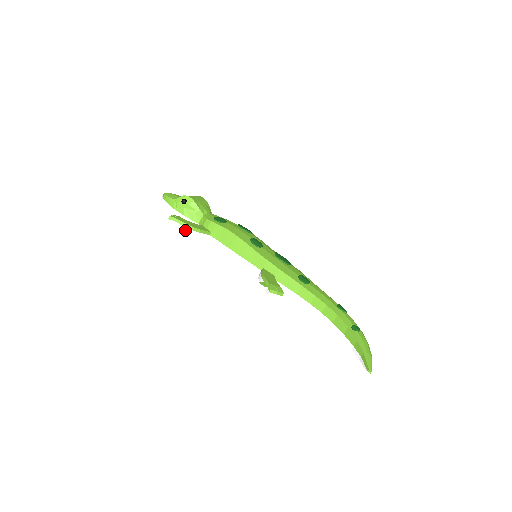
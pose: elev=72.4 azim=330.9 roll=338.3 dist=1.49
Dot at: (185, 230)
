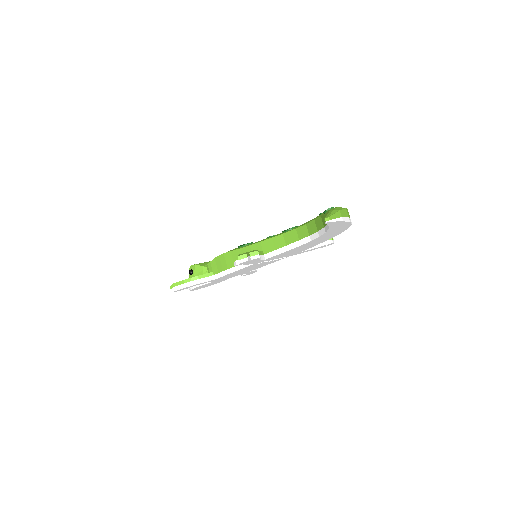
Dot at: (186, 286)
